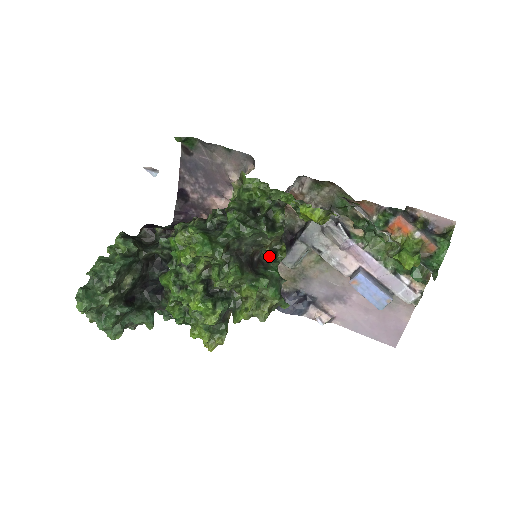
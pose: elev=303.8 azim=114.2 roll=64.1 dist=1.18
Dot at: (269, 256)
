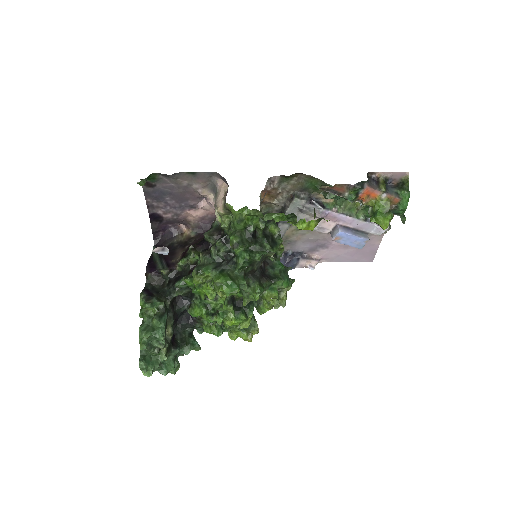
Dot at: (272, 257)
